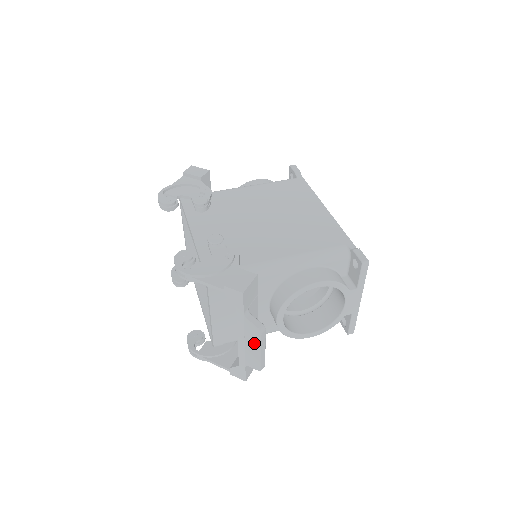
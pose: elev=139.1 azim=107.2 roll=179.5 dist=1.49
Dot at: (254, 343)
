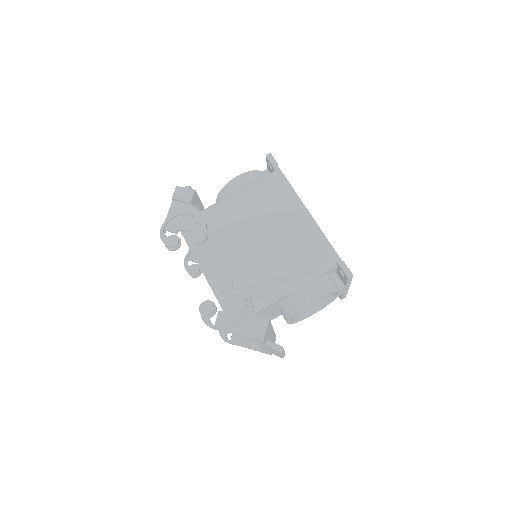
Dot at: (276, 352)
